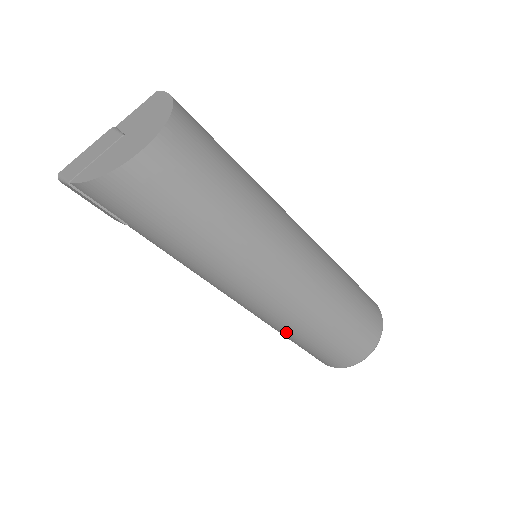
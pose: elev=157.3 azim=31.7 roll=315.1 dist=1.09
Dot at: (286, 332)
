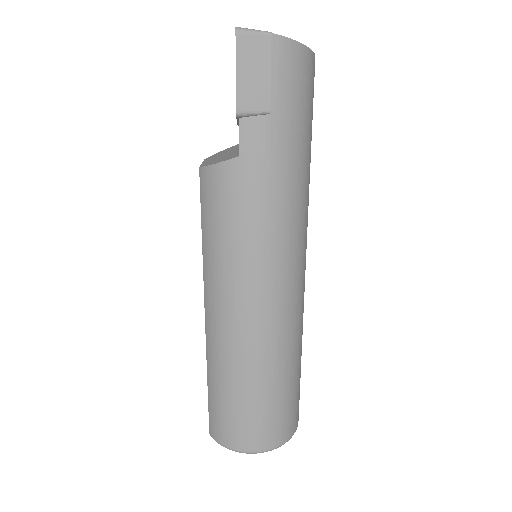
Dot at: (277, 354)
